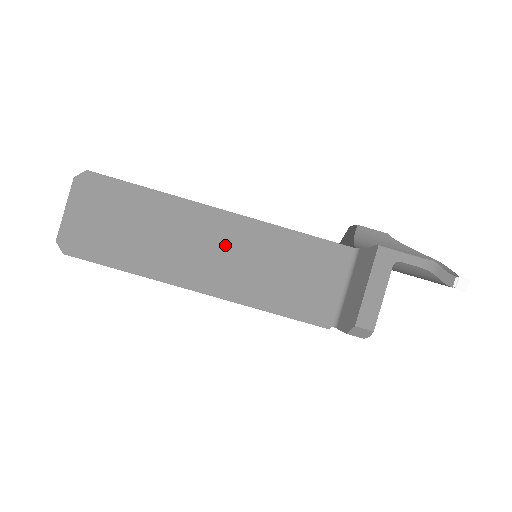
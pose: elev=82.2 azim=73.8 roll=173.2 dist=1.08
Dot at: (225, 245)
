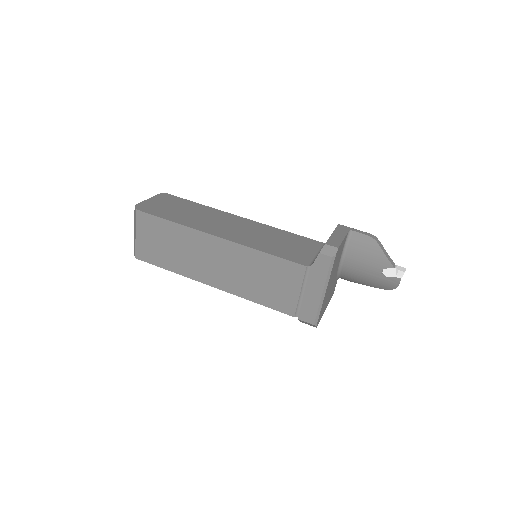
Dot at: (240, 226)
